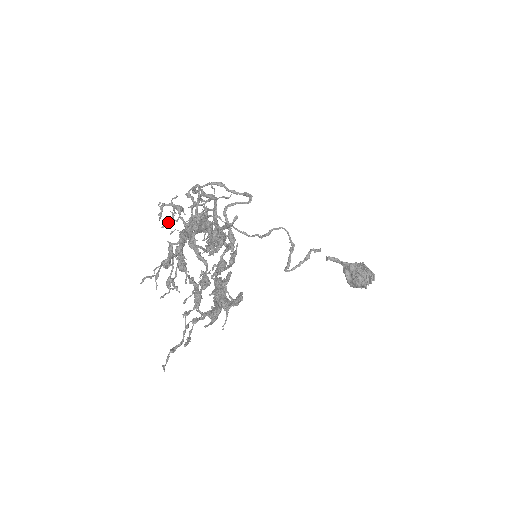
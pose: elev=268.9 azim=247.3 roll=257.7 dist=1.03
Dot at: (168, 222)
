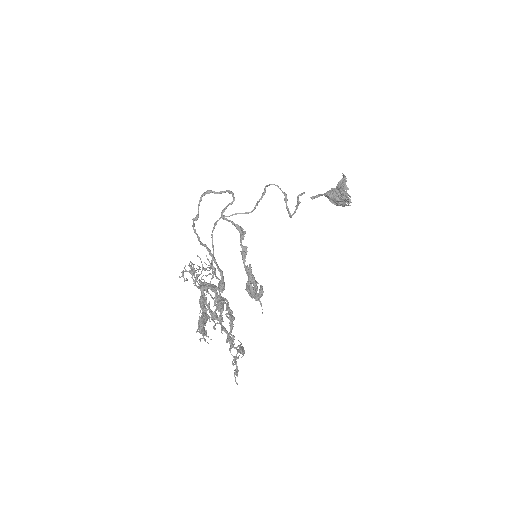
Dot at: occluded
